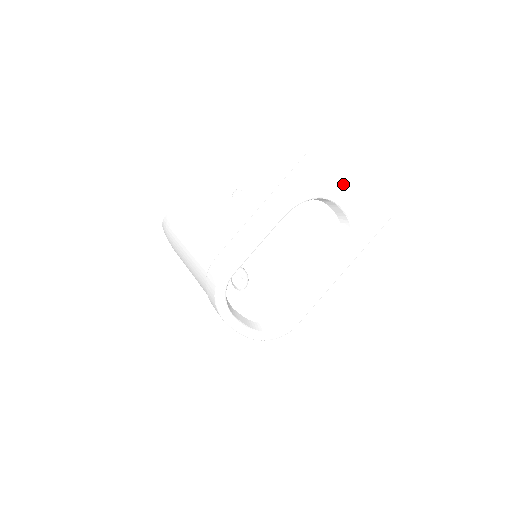
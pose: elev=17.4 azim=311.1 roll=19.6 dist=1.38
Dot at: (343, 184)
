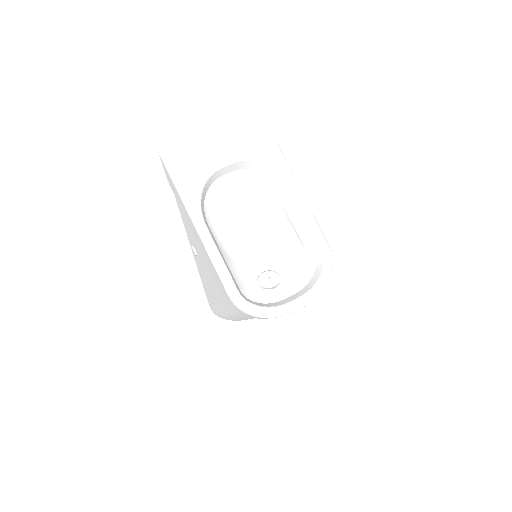
Dot at: (202, 157)
